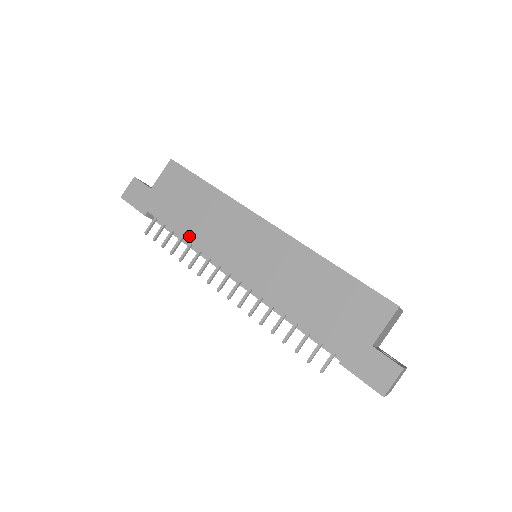
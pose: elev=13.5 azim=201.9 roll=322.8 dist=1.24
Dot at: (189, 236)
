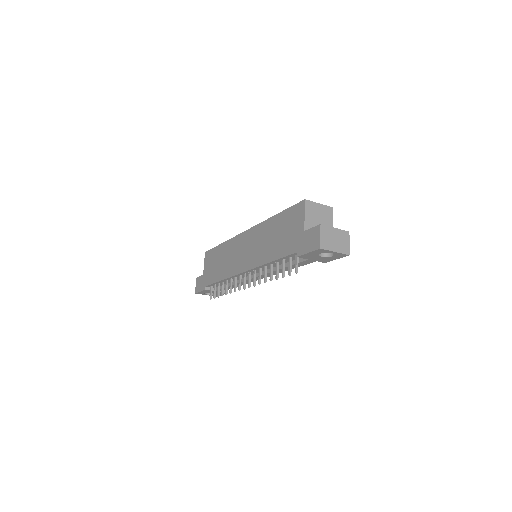
Dot at: (222, 277)
